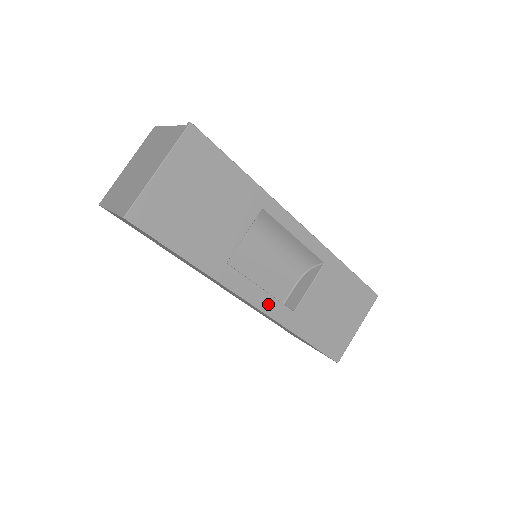
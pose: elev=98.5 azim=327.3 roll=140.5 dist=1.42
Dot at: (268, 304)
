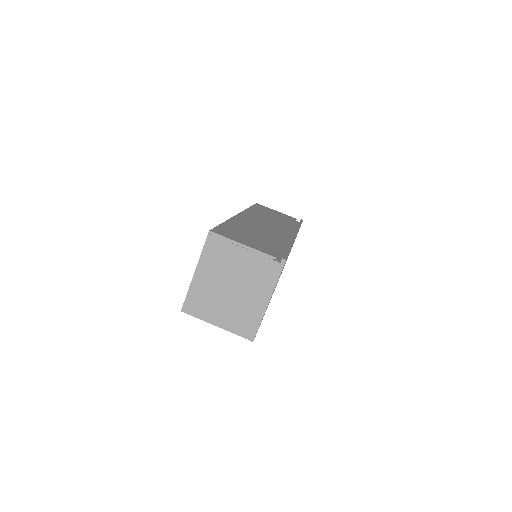
Dot at: occluded
